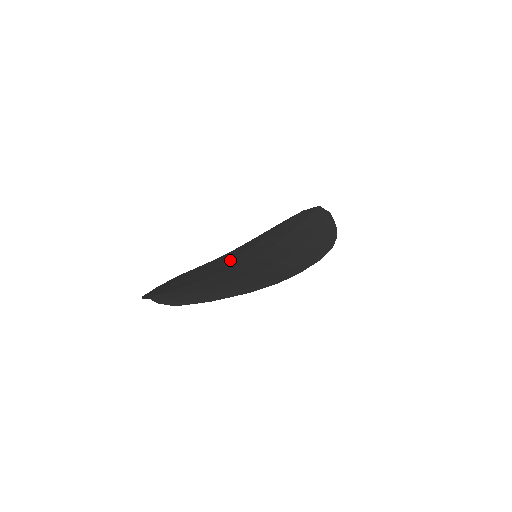
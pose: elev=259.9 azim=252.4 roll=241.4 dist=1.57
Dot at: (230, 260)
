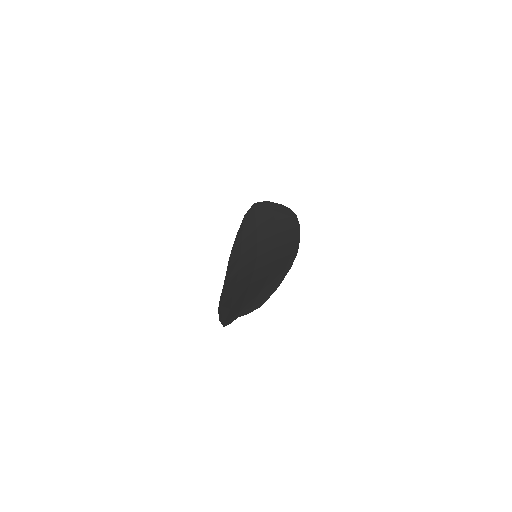
Dot at: (240, 273)
